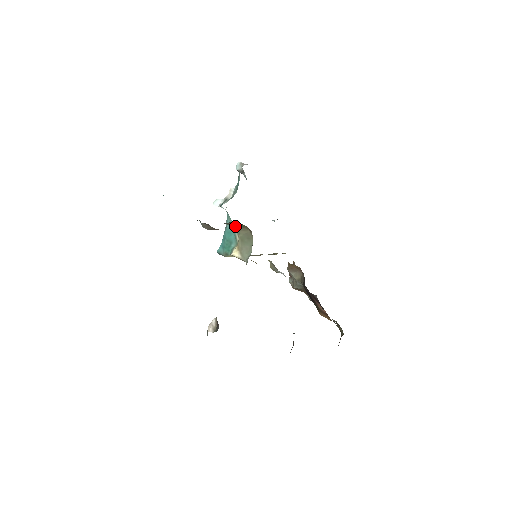
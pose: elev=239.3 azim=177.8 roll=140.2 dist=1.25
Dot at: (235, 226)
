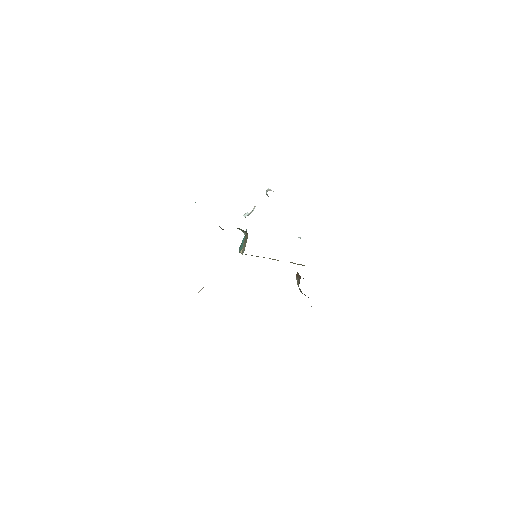
Dot at: (244, 231)
